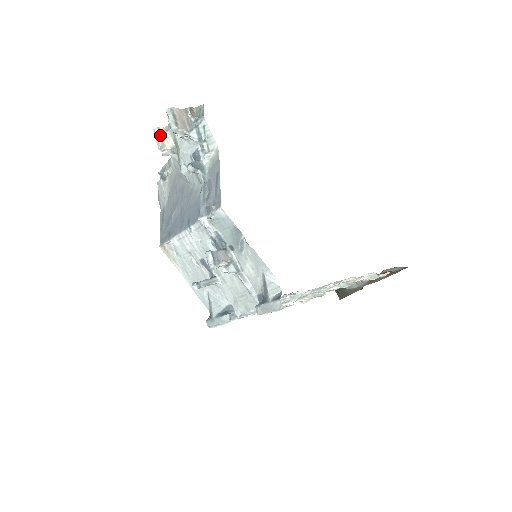
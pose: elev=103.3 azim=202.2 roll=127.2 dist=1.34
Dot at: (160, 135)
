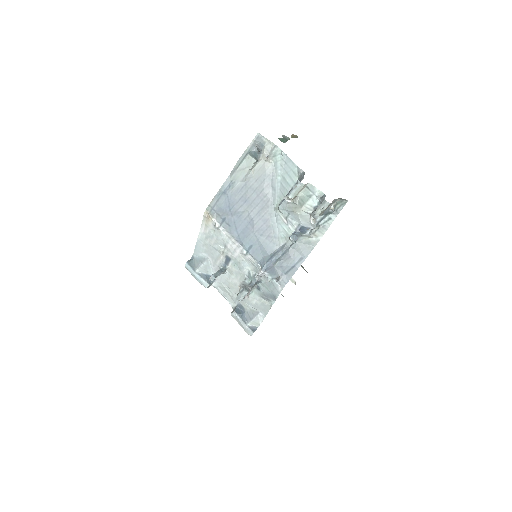
Dot at: (300, 190)
